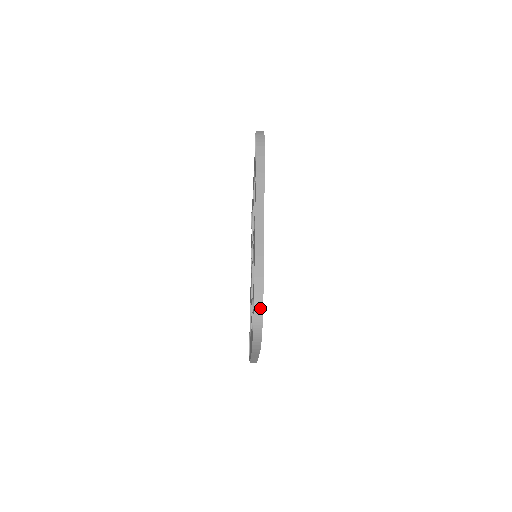
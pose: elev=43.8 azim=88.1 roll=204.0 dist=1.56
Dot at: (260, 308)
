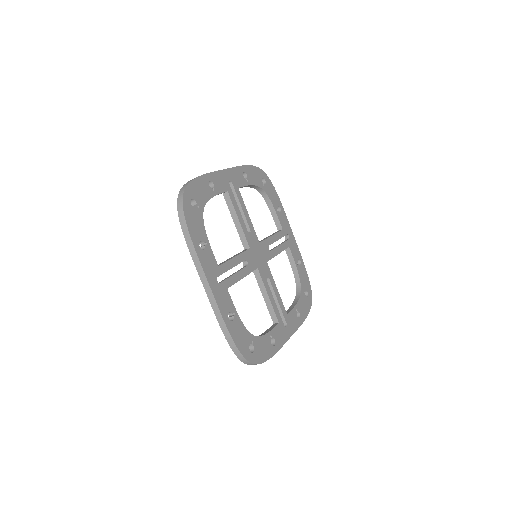
Dot at: (241, 356)
